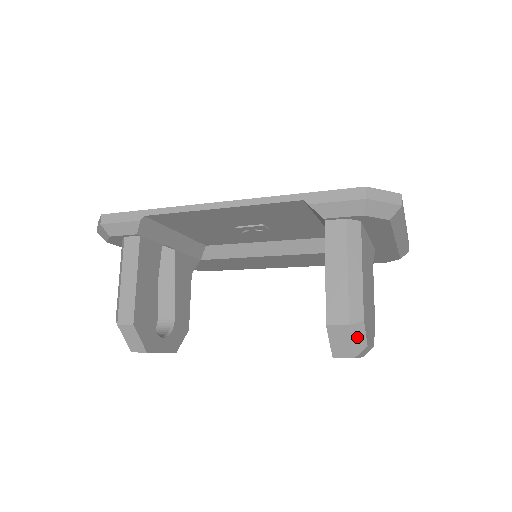
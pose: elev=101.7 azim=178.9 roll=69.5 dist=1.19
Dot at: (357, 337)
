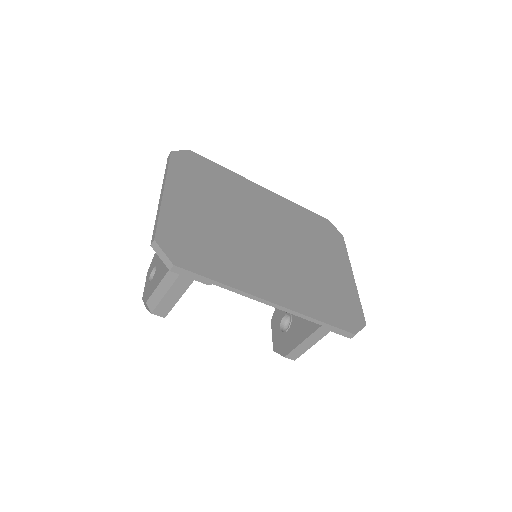
Dot at: occluded
